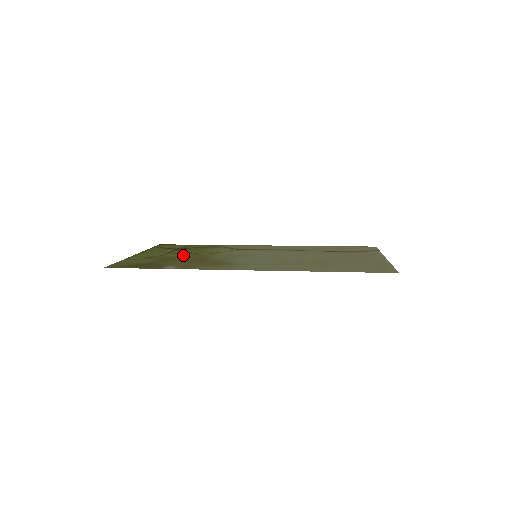
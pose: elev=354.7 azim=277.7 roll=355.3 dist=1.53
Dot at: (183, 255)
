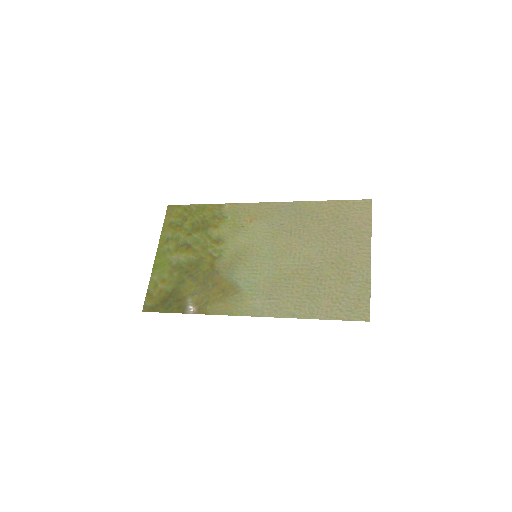
Dot at: (195, 258)
